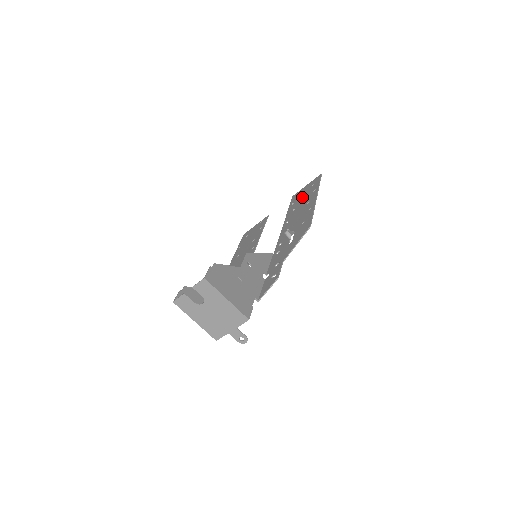
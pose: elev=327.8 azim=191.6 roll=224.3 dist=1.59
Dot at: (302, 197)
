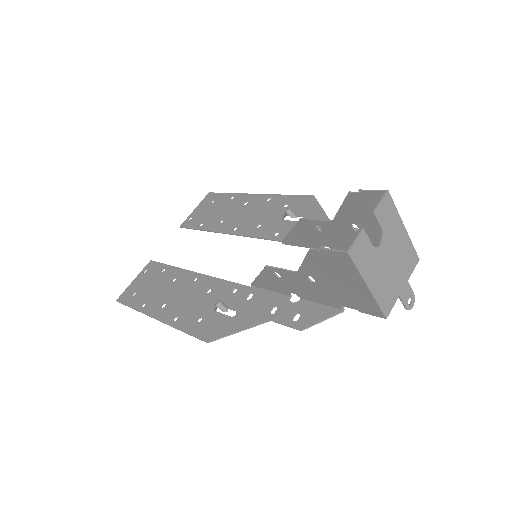
Dot at: (214, 212)
